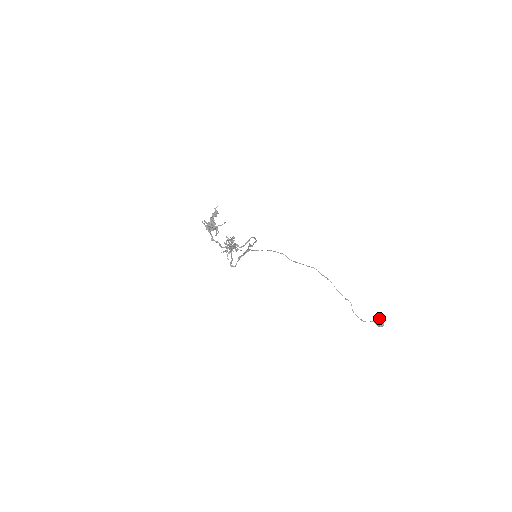
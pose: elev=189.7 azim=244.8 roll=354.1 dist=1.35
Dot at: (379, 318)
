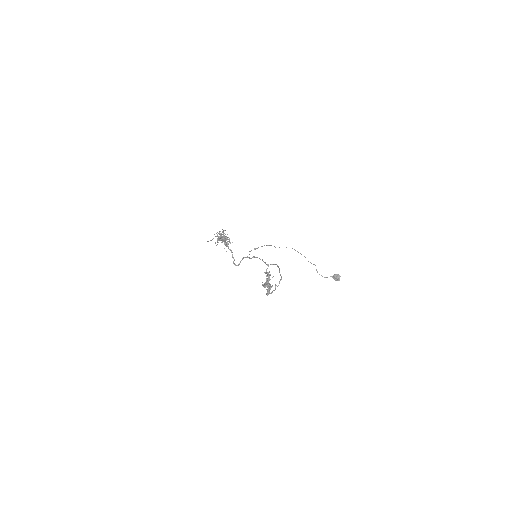
Dot at: (337, 275)
